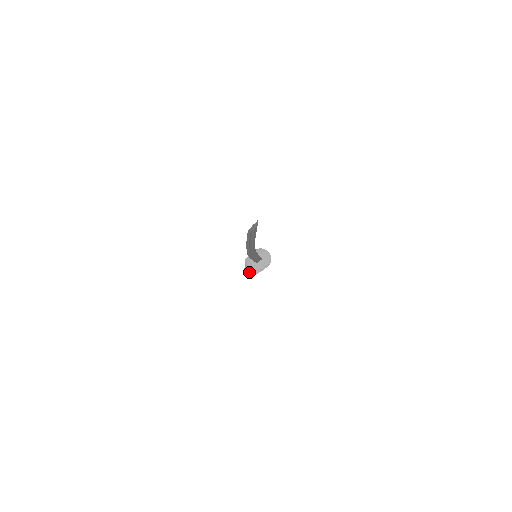
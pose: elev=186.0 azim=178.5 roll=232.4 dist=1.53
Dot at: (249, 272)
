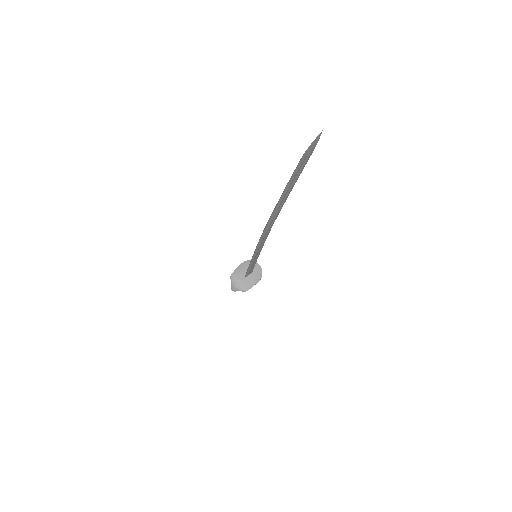
Dot at: (237, 290)
